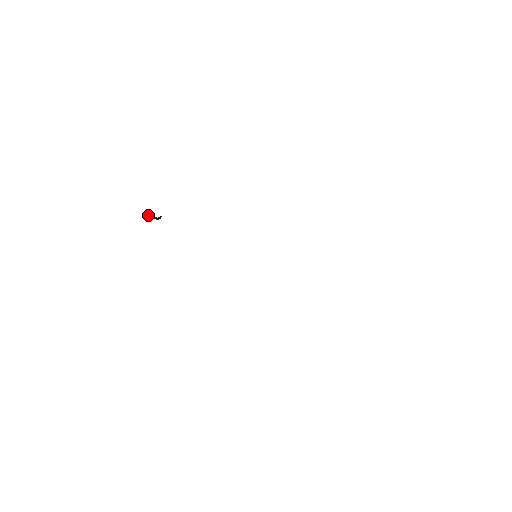
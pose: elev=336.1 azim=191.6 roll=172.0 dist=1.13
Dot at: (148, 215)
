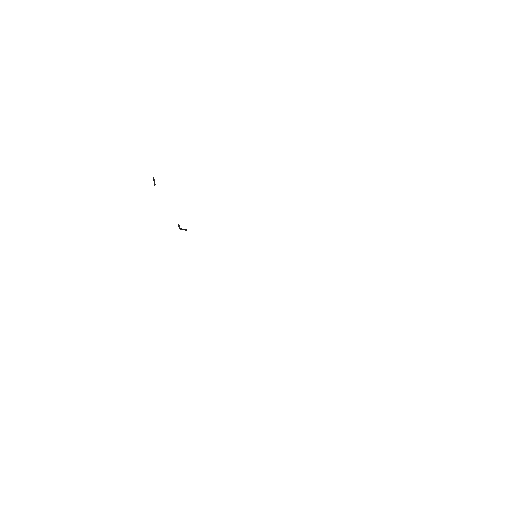
Dot at: (181, 228)
